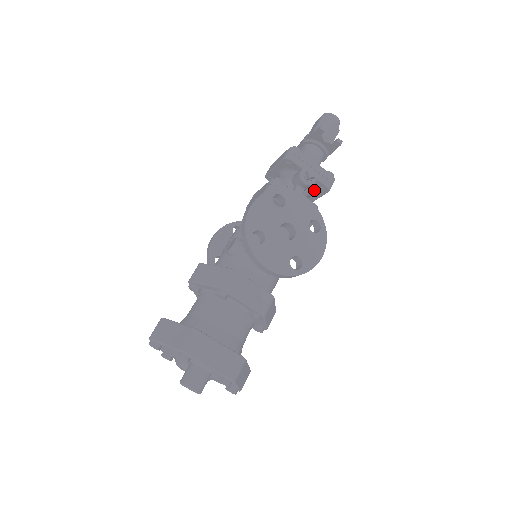
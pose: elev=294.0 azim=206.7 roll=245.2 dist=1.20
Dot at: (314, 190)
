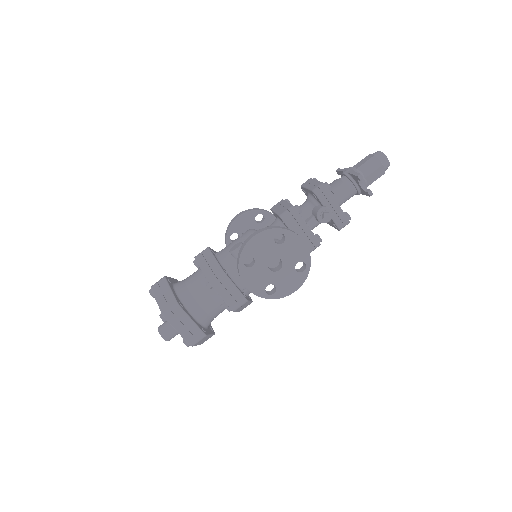
Dot at: (330, 222)
